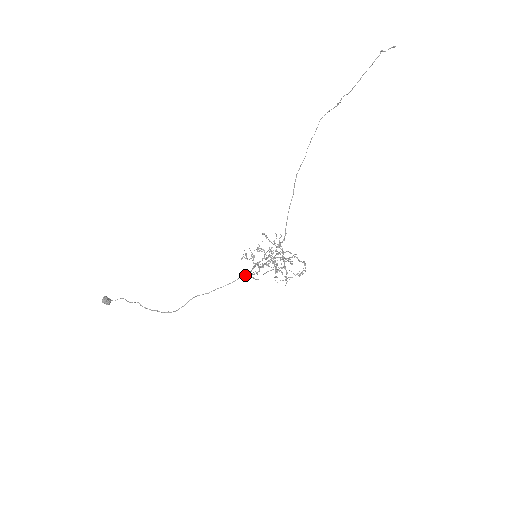
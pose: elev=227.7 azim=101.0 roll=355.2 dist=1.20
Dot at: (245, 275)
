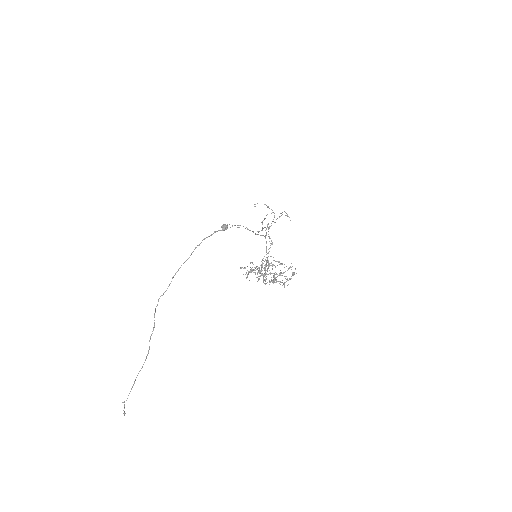
Dot at: occluded
